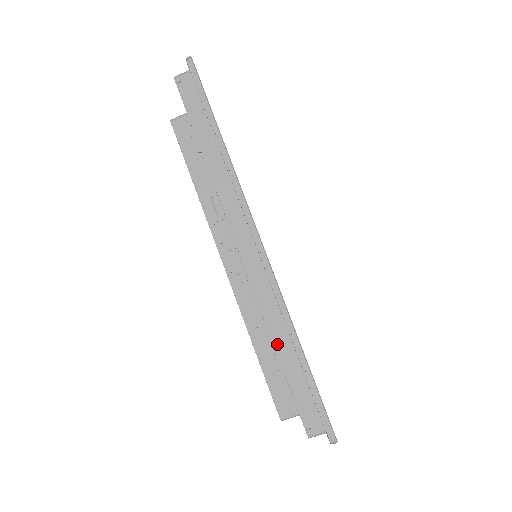
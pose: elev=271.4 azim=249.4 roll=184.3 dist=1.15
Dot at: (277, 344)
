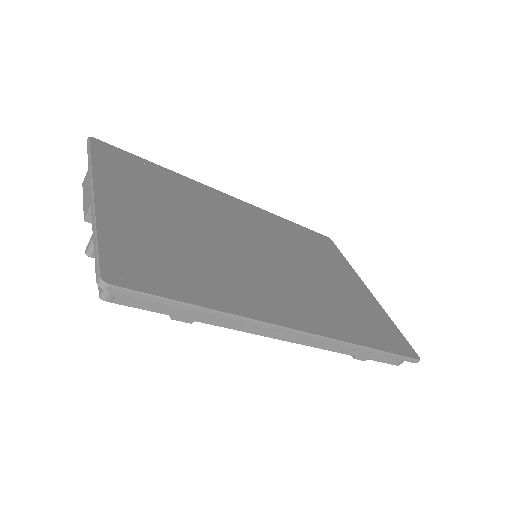
Dot at: (352, 354)
